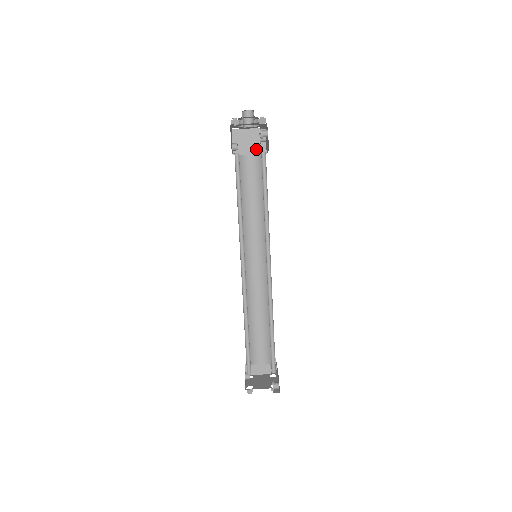
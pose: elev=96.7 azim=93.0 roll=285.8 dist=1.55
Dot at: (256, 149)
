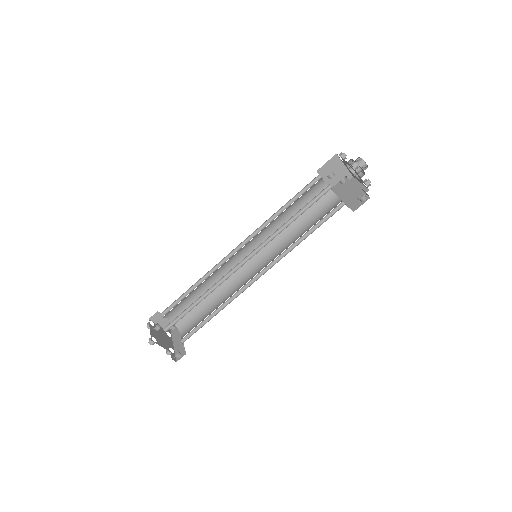
Dot at: (332, 183)
